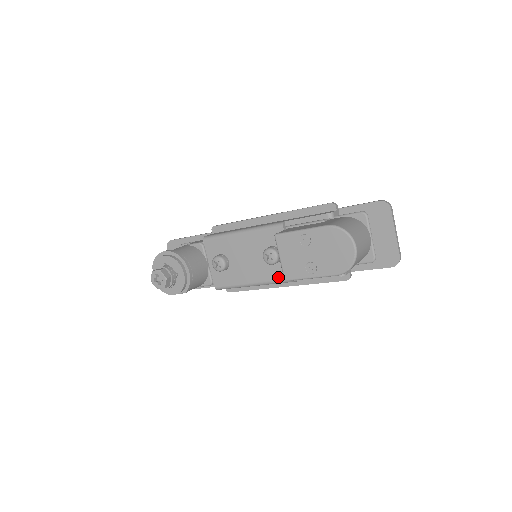
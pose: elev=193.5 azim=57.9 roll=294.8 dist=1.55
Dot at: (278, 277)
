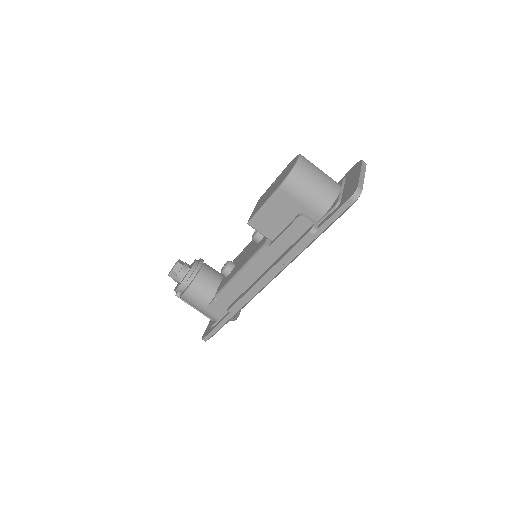
Dot at: (256, 250)
